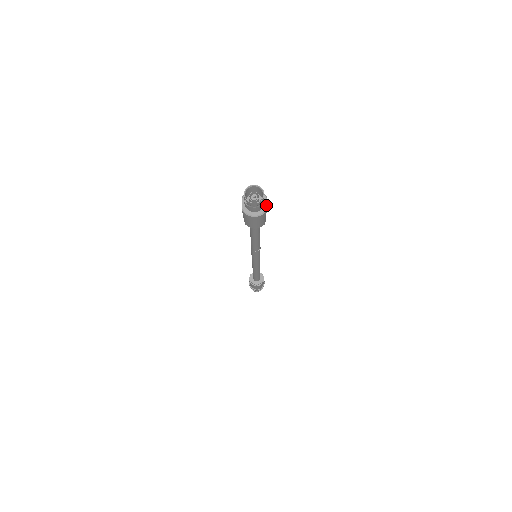
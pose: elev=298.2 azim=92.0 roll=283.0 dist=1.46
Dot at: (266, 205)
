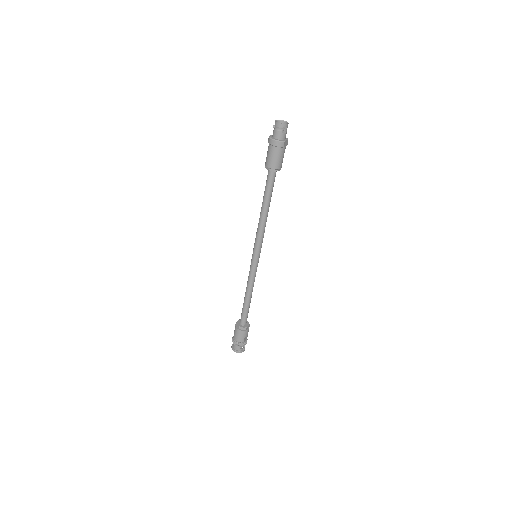
Dot at: (286, 140)
